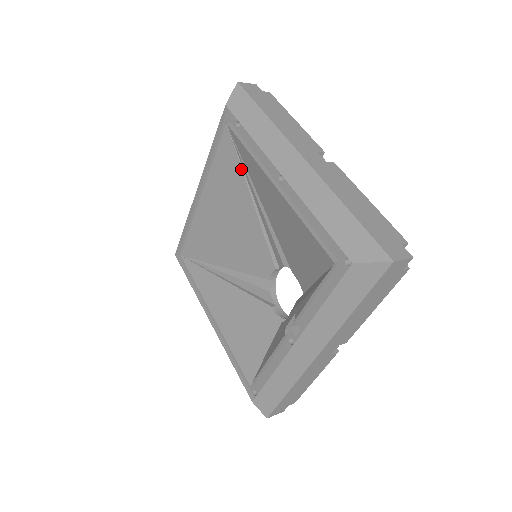
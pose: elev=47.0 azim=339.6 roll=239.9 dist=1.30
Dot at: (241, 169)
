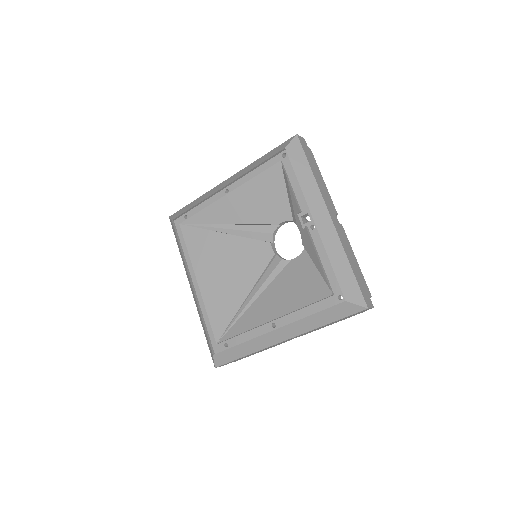
Dot at: (206, 230)
